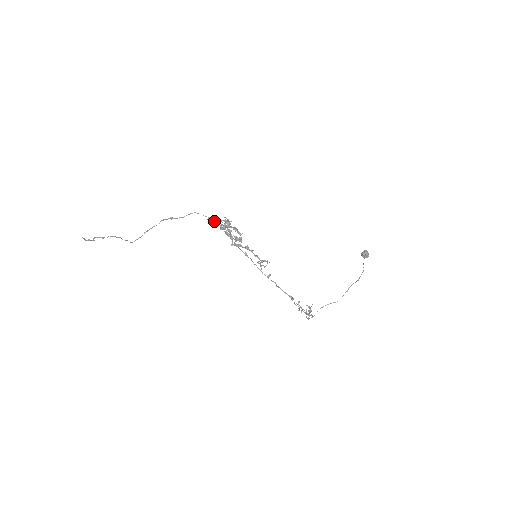
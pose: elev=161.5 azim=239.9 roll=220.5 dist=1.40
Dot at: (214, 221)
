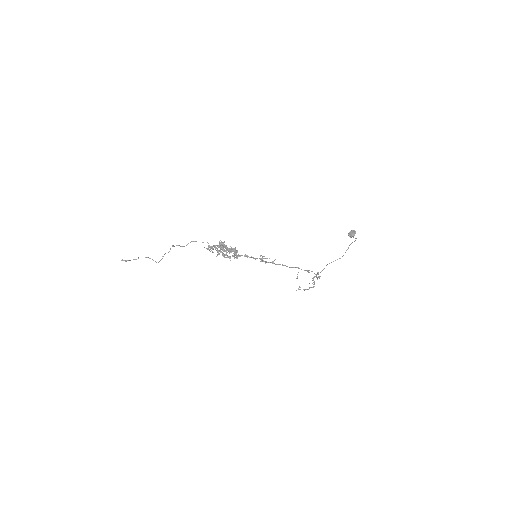
Dot at: (210, 247)
